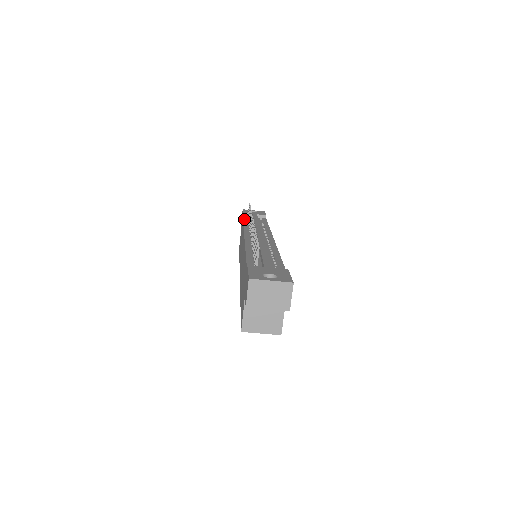
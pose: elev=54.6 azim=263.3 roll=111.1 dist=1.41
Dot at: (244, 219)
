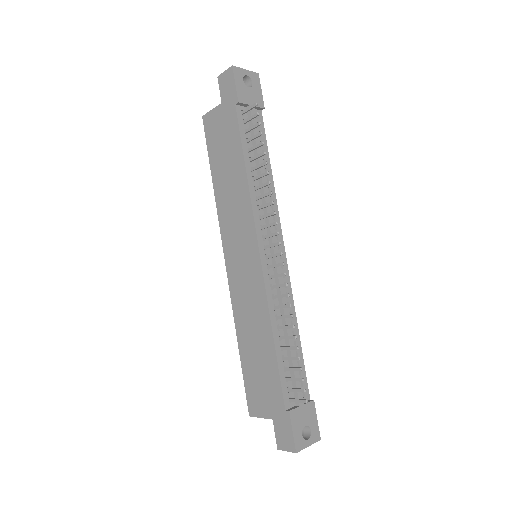
Dot at: (241, 133)
